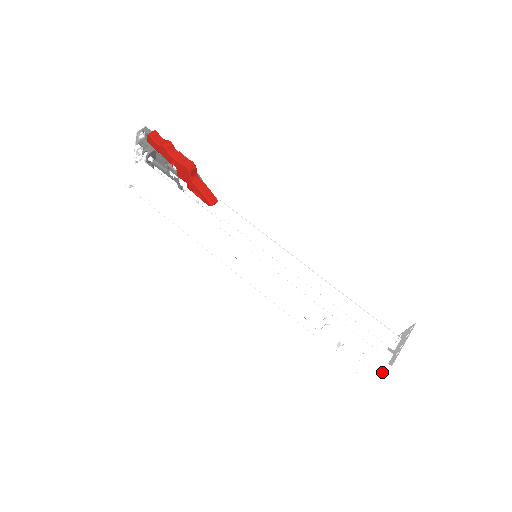
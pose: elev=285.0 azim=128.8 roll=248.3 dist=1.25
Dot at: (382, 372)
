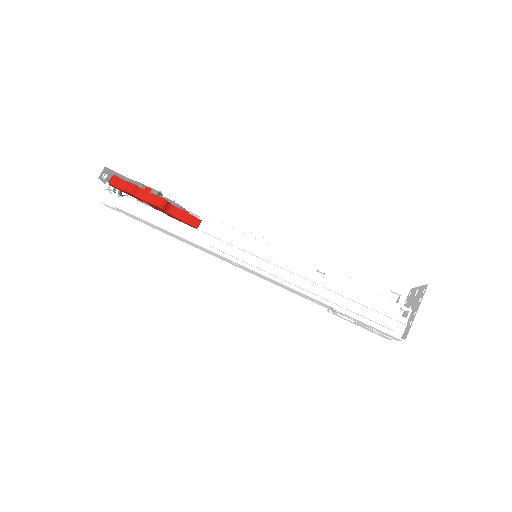
Dot at: occluded
